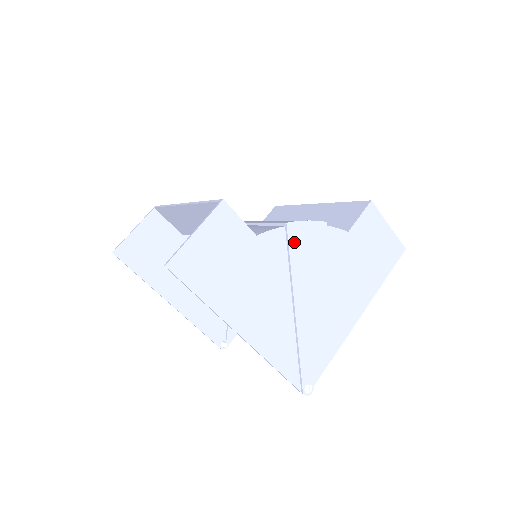
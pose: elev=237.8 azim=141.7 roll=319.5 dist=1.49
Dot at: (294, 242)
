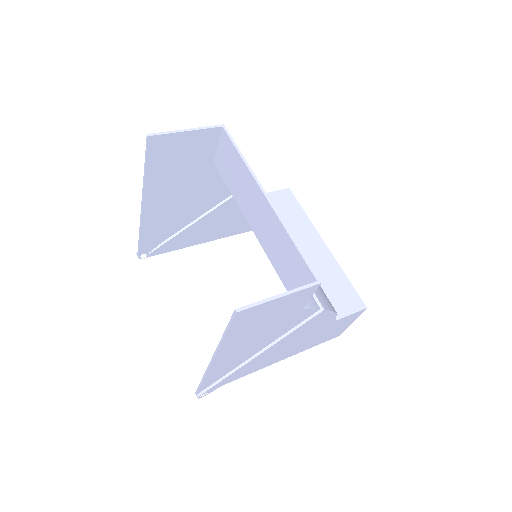
Dot at: (311, 321)
